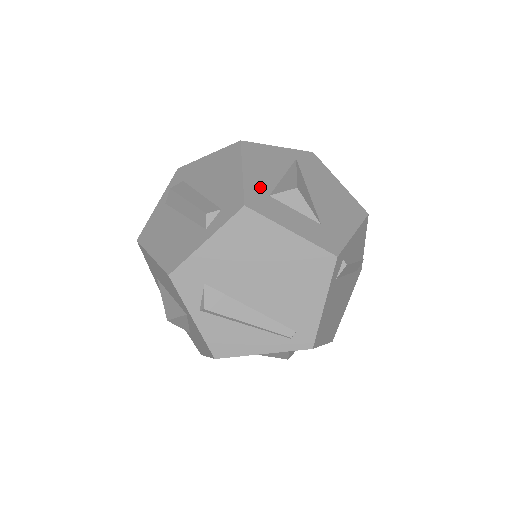
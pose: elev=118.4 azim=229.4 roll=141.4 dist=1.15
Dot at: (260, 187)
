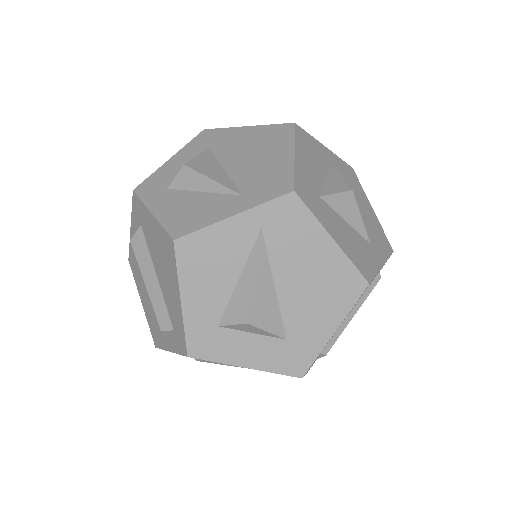
Dot at: (205, 318)
